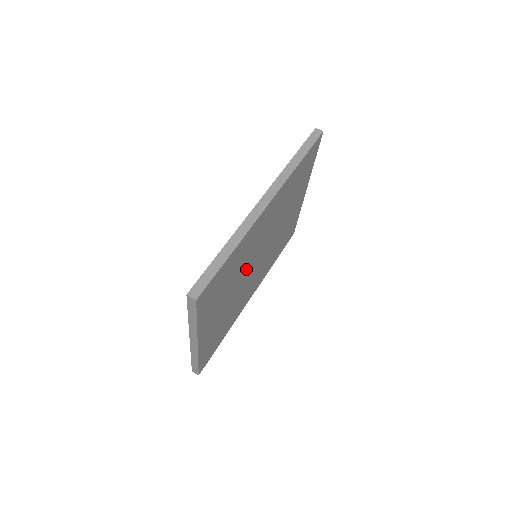
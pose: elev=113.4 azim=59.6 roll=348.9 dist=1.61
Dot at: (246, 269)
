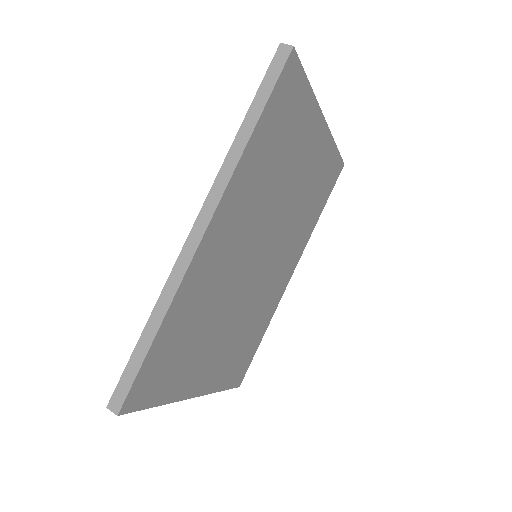
Dot at: (235, 289)
